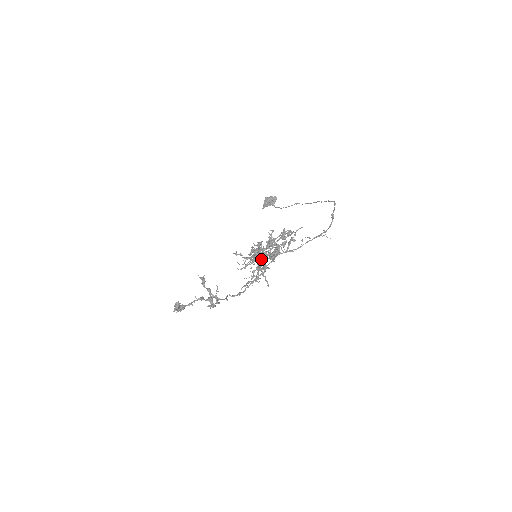
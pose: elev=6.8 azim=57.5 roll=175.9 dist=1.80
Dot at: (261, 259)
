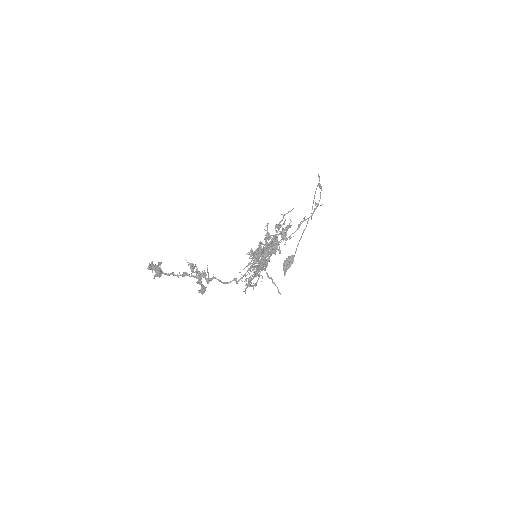
Dot at: occluded
